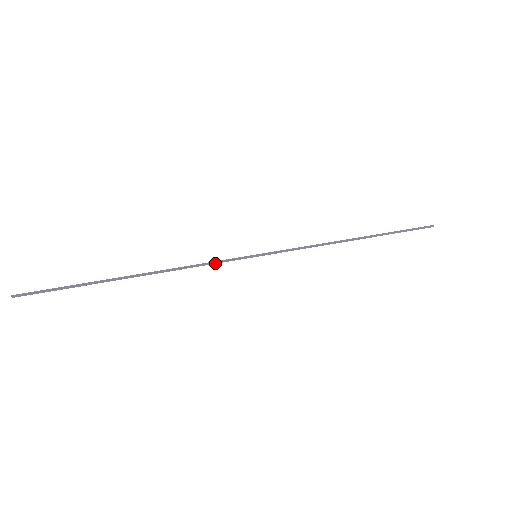
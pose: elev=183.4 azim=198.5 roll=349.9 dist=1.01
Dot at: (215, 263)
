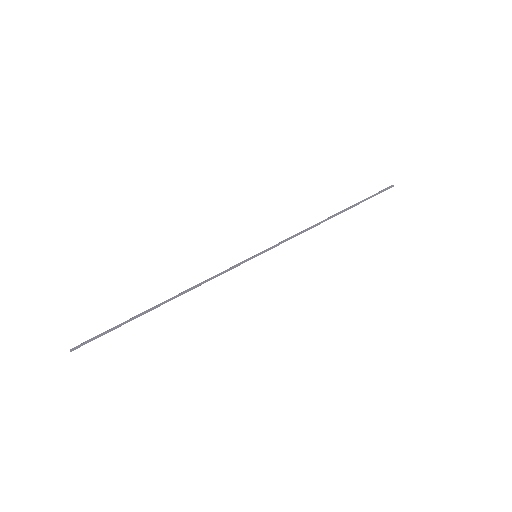
Dot at: (225, 272)
